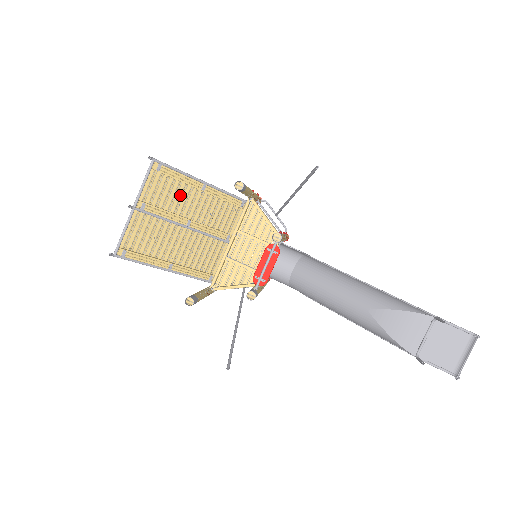
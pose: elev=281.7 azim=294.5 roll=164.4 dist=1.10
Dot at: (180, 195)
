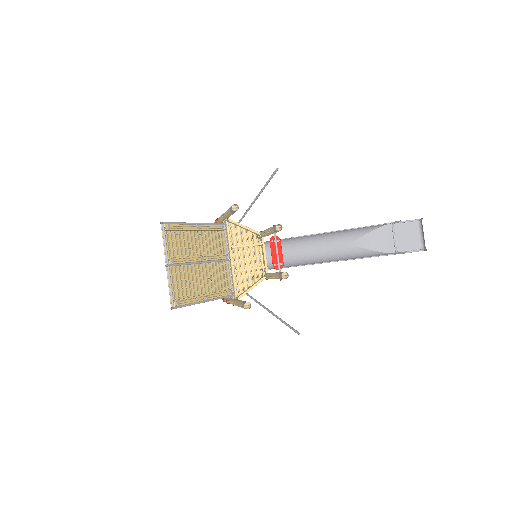
Dot at: (187, 241)
